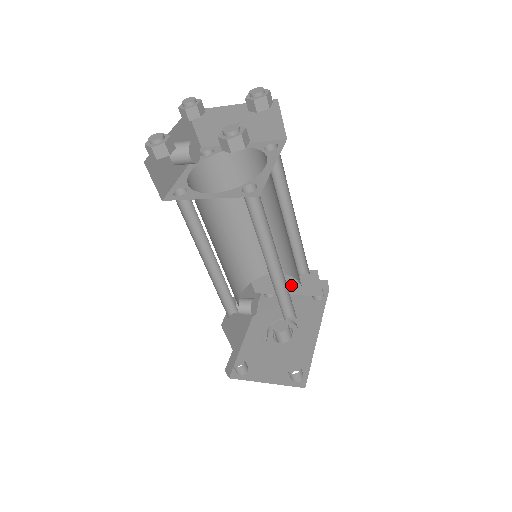
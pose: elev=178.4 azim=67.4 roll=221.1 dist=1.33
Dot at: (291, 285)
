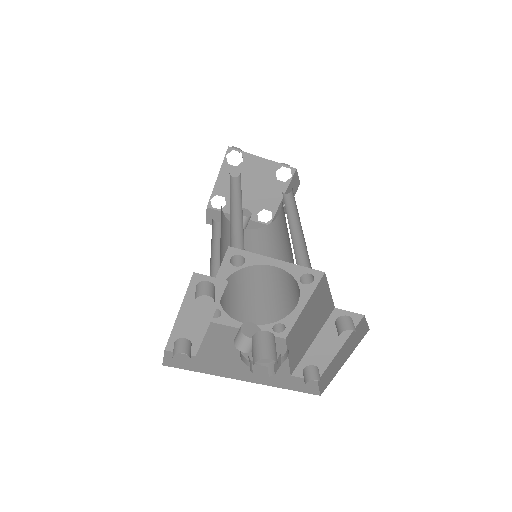
Dot at: (312, 323)
